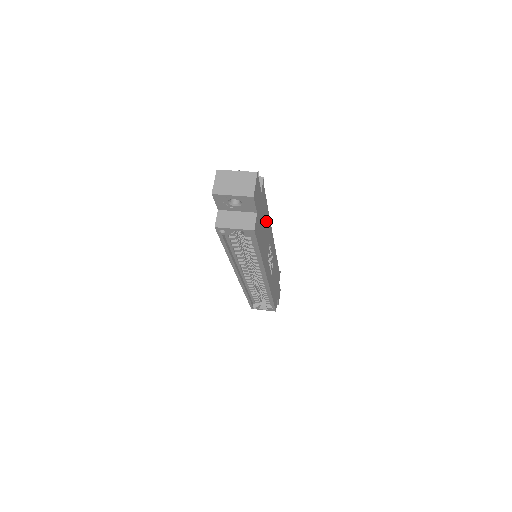
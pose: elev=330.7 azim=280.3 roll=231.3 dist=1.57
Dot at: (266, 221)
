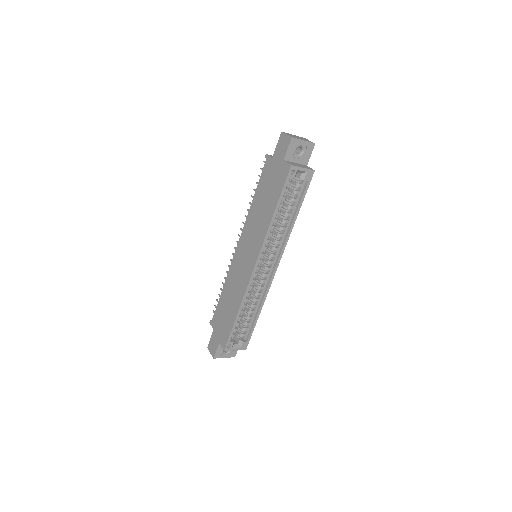
Dot at: occluded
